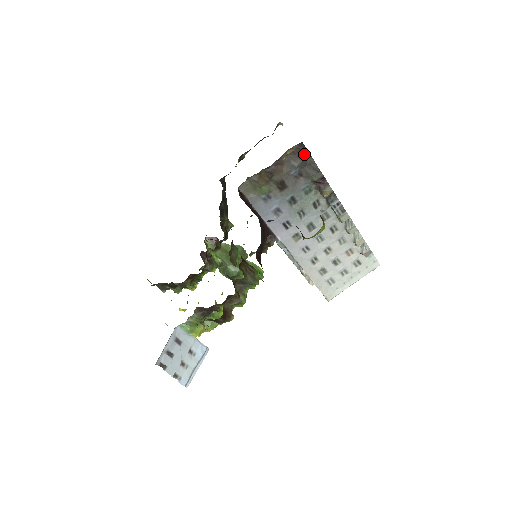
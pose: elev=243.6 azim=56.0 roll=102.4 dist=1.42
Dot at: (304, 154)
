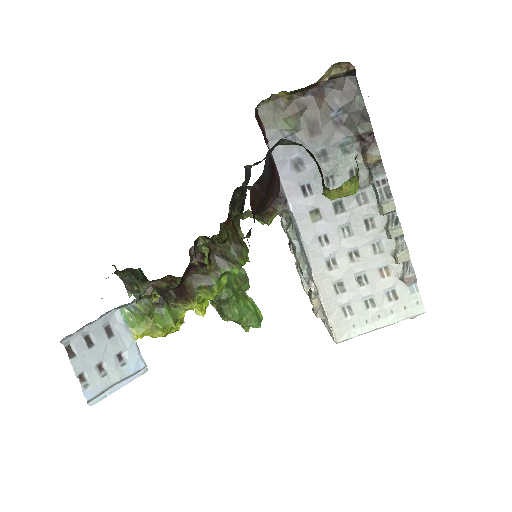
Dot at: (354, 93)
